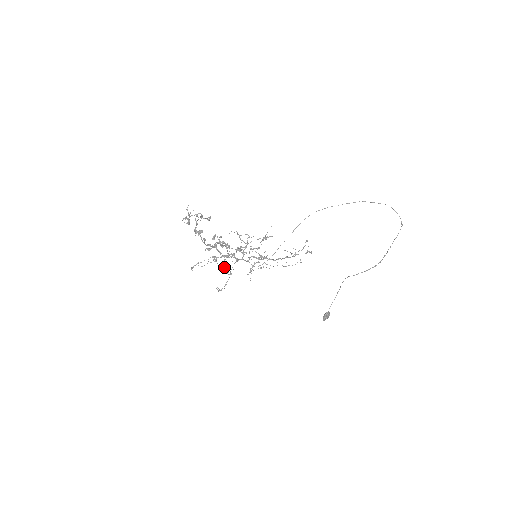
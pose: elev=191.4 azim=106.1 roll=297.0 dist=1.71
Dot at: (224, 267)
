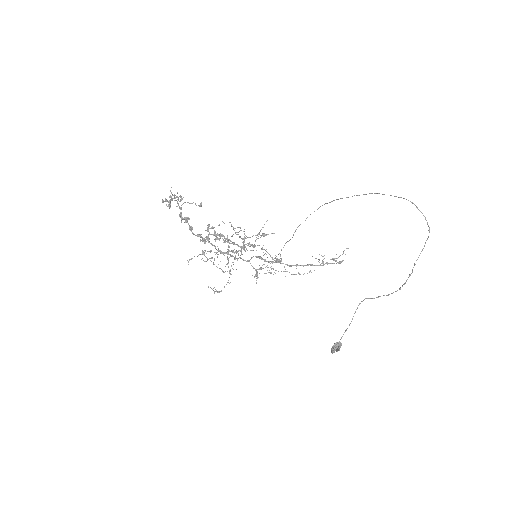
Dot at: occluded
